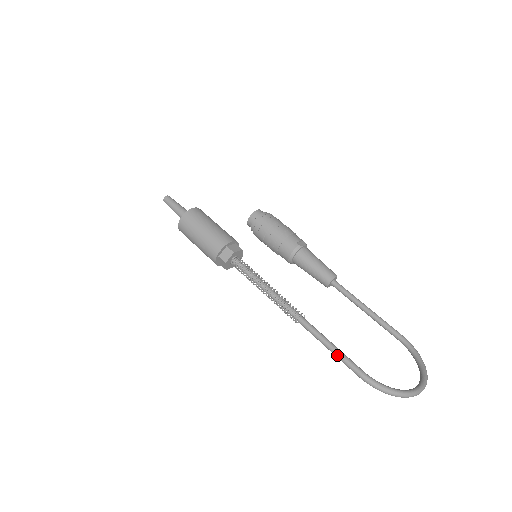
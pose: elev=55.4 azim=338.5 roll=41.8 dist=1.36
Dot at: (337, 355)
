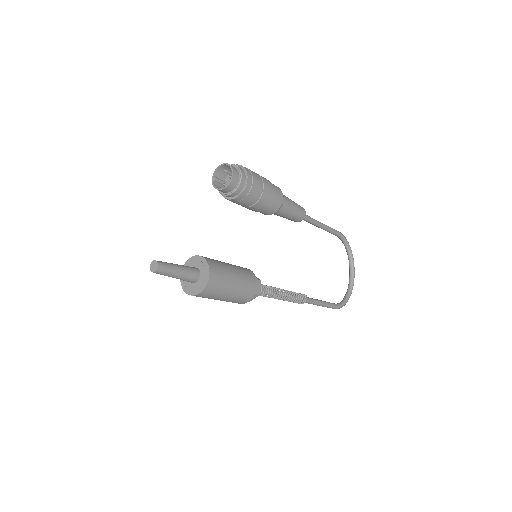
Dot at: occluded
